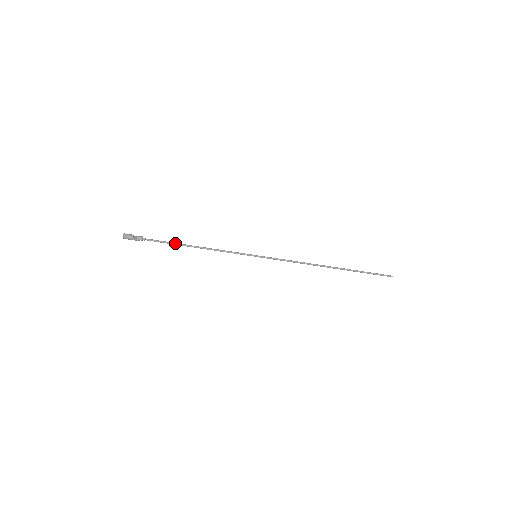
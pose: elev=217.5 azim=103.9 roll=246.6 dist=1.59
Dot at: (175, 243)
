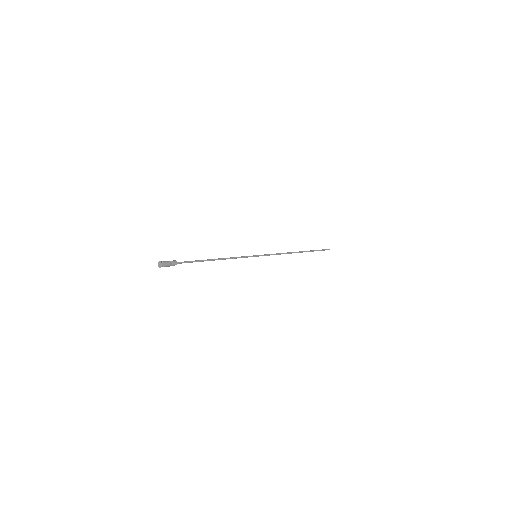
Dot at: (201, 260)
